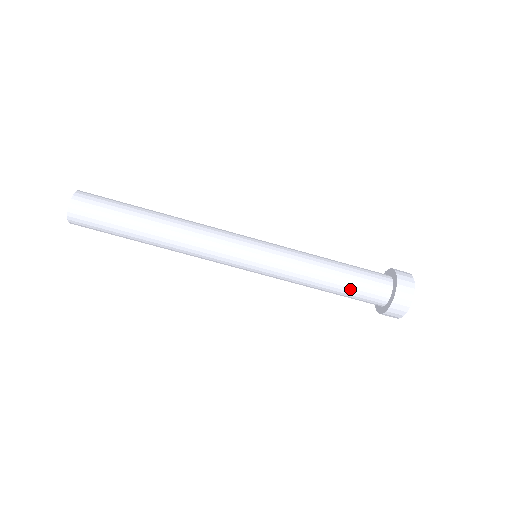
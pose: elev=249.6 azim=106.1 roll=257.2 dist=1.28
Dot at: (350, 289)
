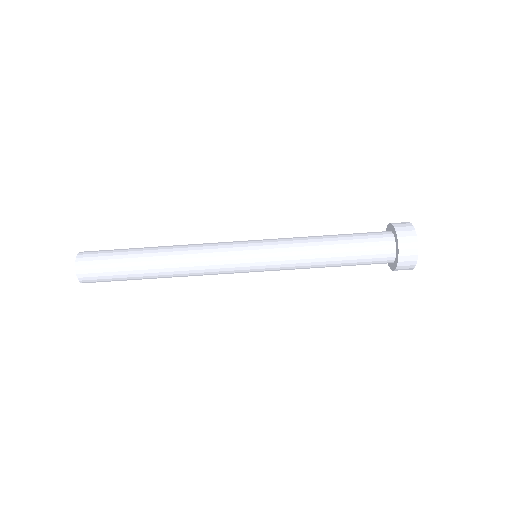
Dot at: (352, 265)
